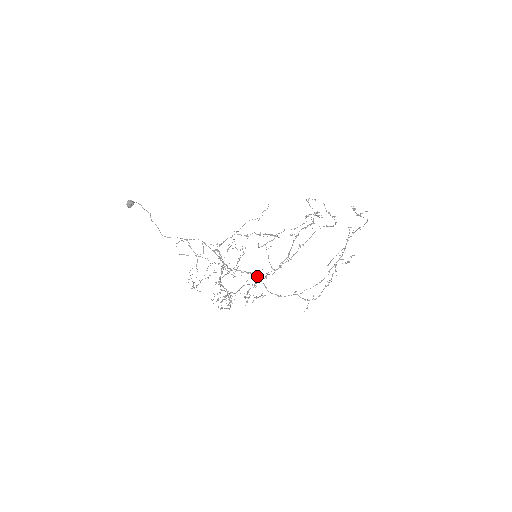
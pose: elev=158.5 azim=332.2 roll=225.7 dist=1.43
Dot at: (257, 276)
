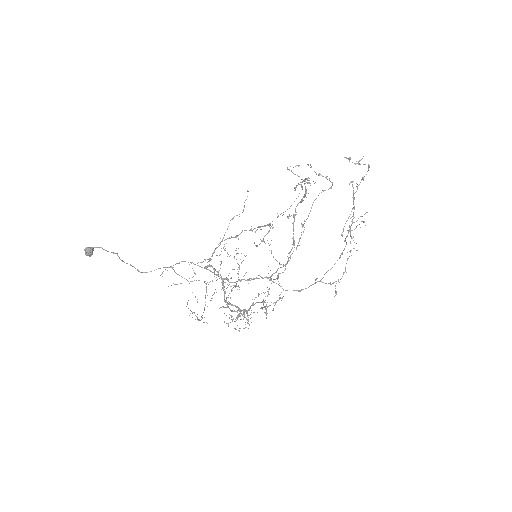
Dot at: occluded
